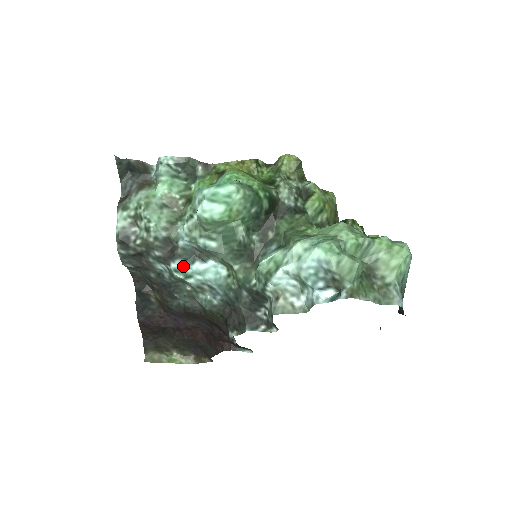
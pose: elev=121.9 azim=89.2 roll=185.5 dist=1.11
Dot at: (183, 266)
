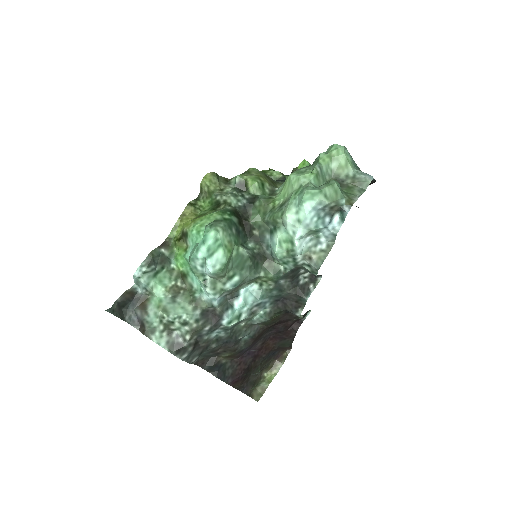
Dot at: (230, 315)
